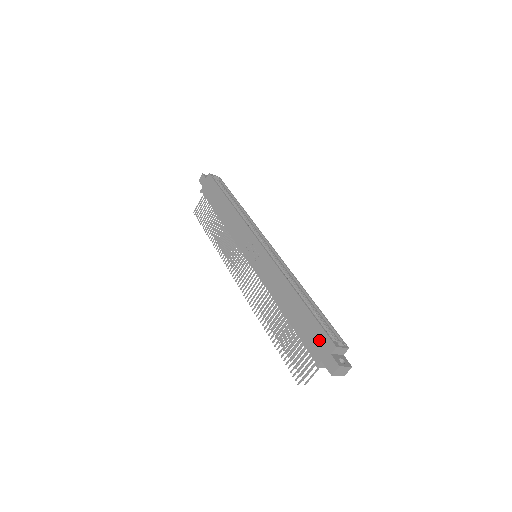
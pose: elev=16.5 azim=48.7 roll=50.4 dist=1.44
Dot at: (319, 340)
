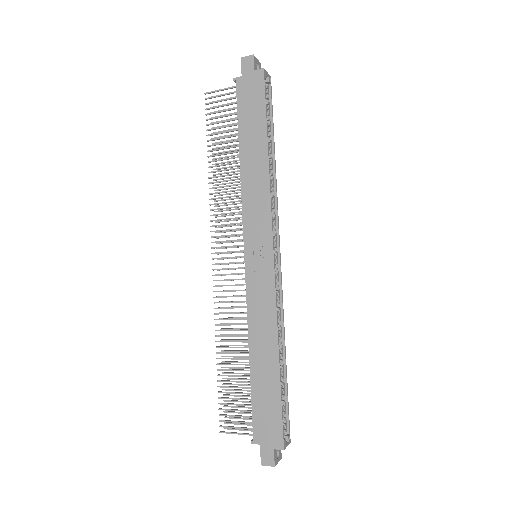
Dot at: (271, 427)
